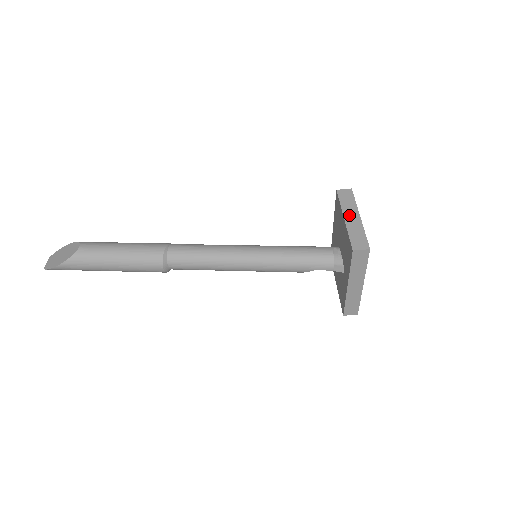
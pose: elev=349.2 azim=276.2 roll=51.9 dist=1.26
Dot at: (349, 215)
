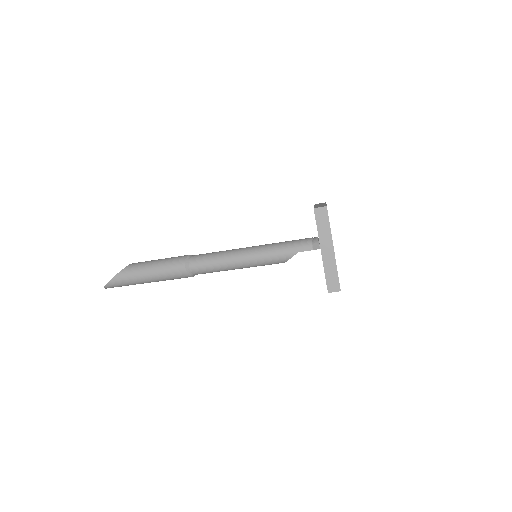
Dot at: (318, 205)
